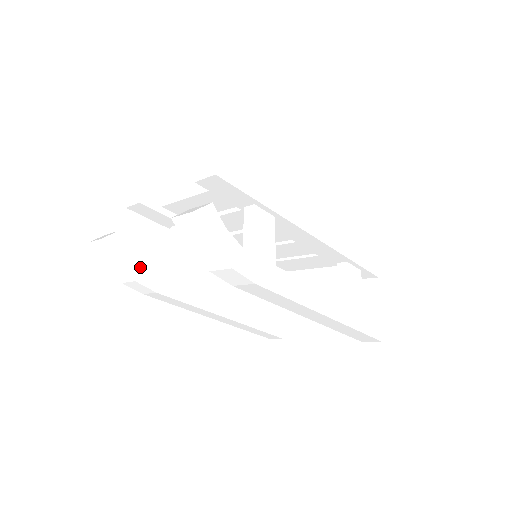
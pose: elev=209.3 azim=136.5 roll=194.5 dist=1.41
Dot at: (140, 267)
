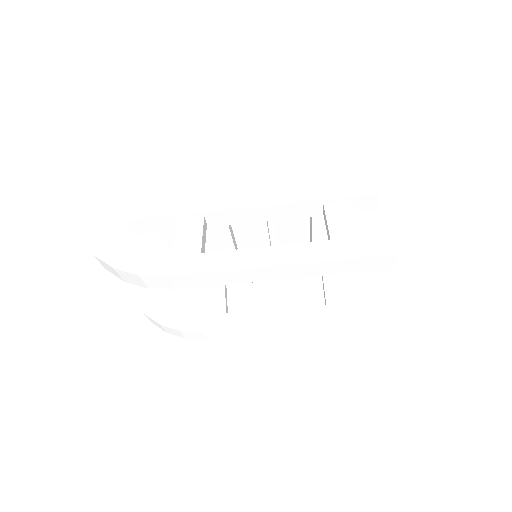
Dot at: (182, 319)
